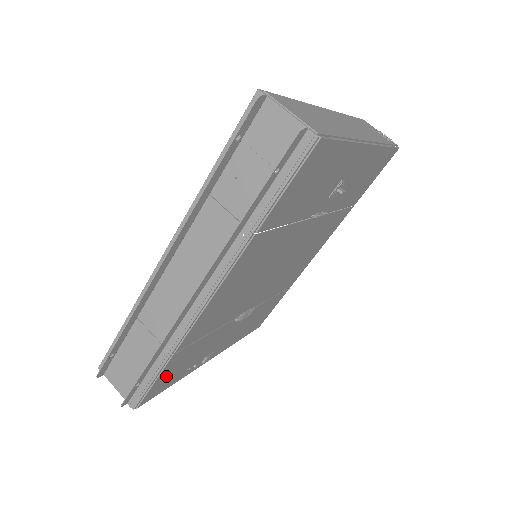
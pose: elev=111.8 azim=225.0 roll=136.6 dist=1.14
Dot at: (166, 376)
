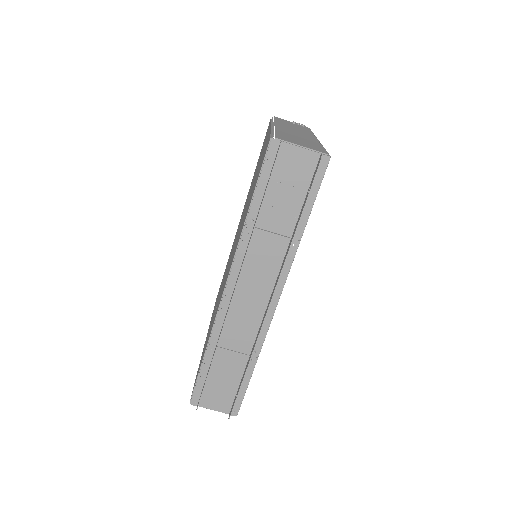
Dot at: occluded
